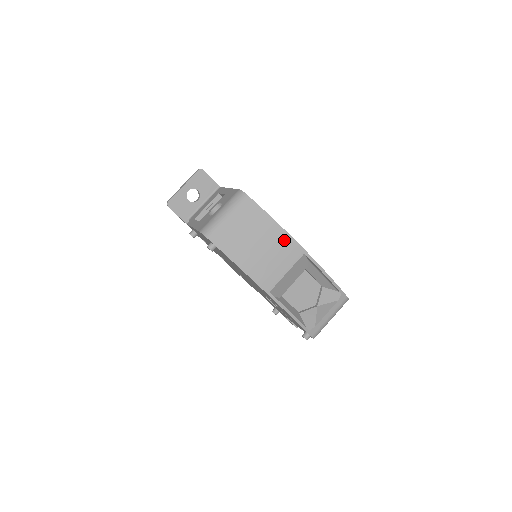
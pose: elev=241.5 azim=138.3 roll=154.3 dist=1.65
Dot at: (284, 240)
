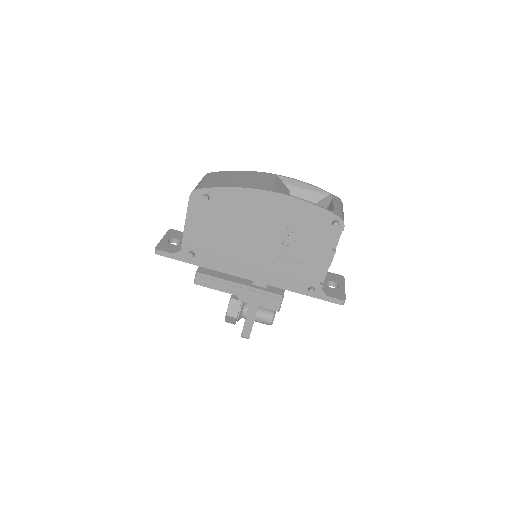
Dot at: (255, 174)
